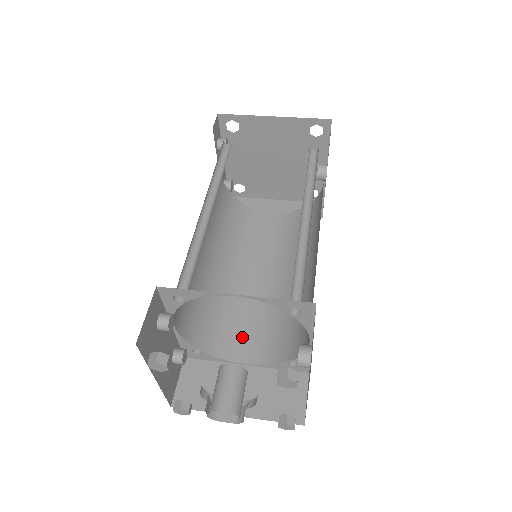
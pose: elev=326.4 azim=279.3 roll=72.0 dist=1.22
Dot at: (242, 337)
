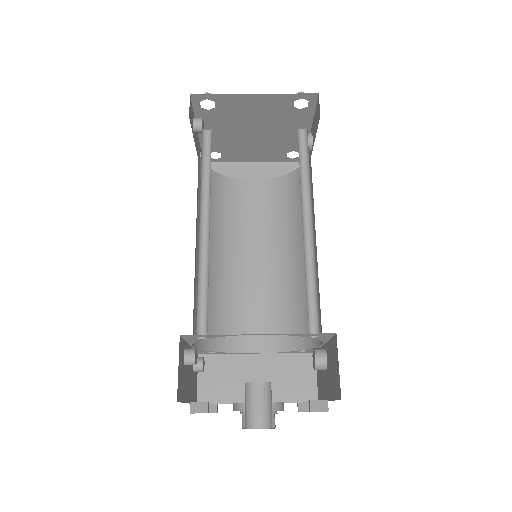
Dot at: (249, 327)
